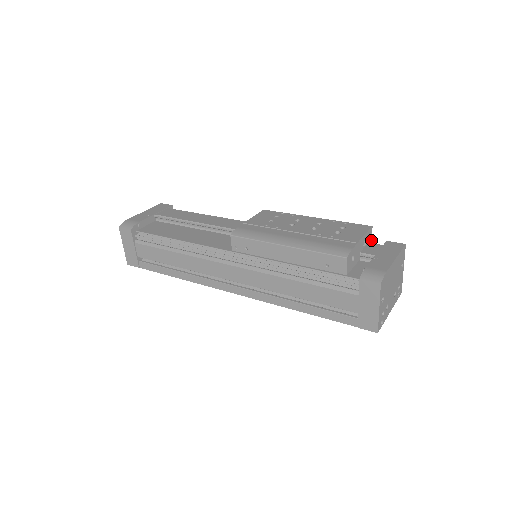
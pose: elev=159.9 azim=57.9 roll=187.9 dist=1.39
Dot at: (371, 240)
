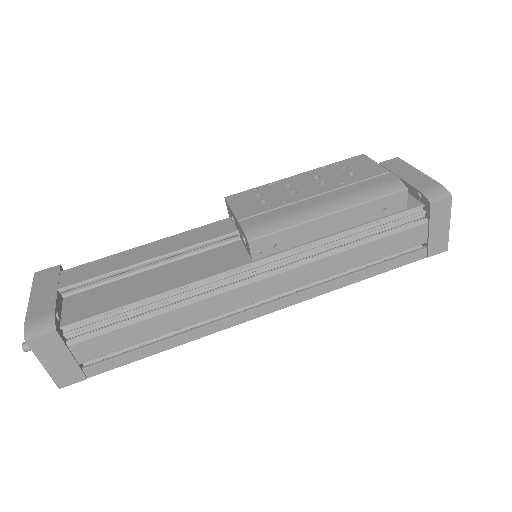
Dot at: occluded
